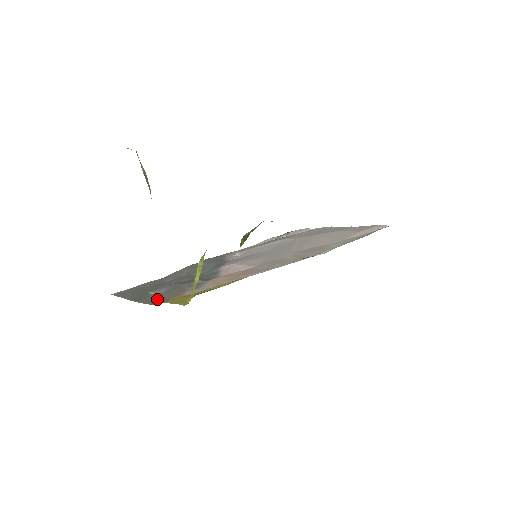
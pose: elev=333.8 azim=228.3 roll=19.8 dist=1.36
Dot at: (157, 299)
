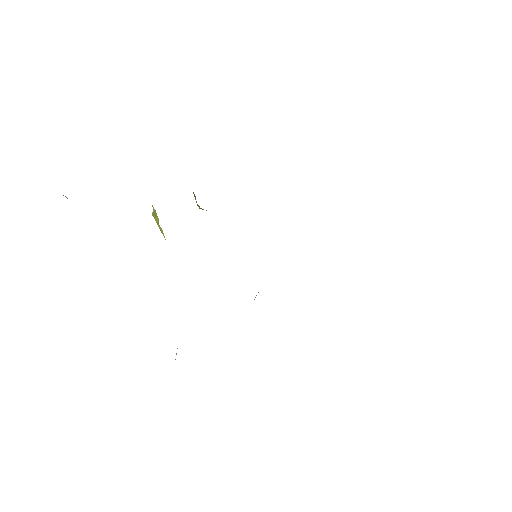
Dot at: occluded
